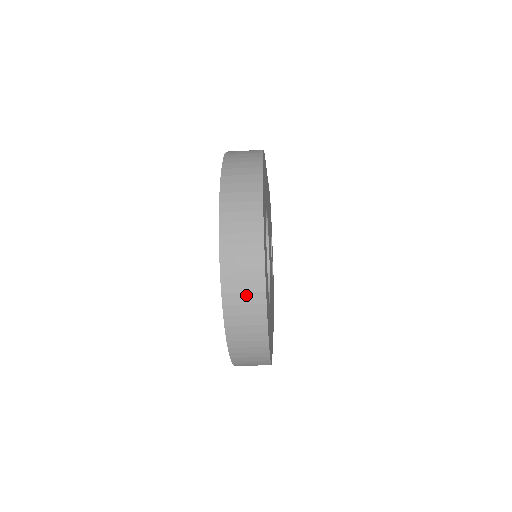
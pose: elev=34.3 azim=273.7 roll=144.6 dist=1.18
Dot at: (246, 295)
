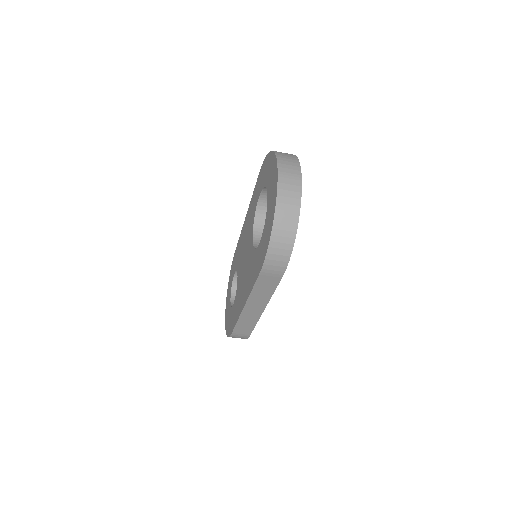
Dot at: (291, 186)
